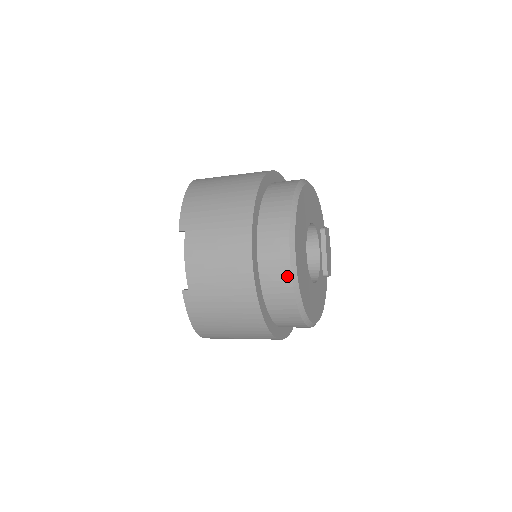
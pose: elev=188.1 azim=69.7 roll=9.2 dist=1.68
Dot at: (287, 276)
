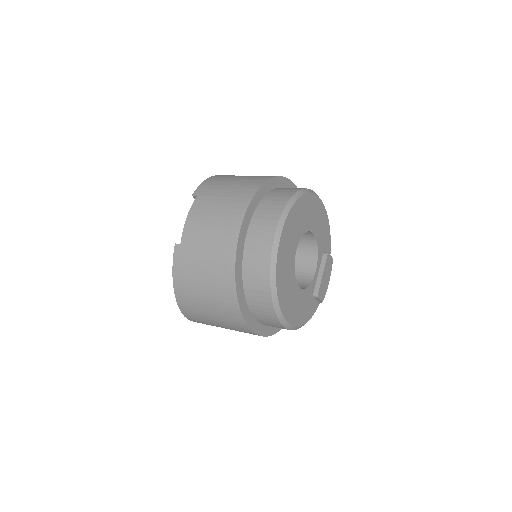
Dot at: (268, 248)
